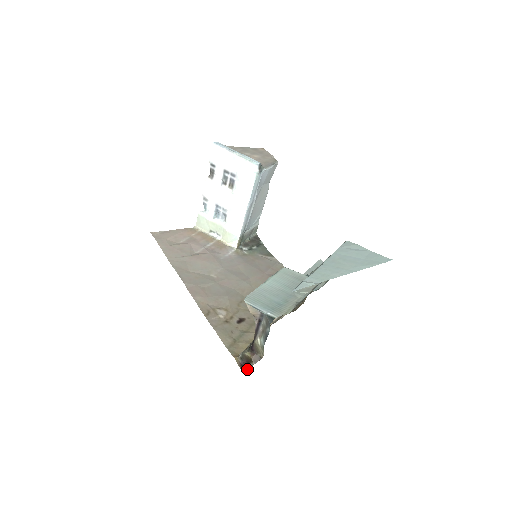
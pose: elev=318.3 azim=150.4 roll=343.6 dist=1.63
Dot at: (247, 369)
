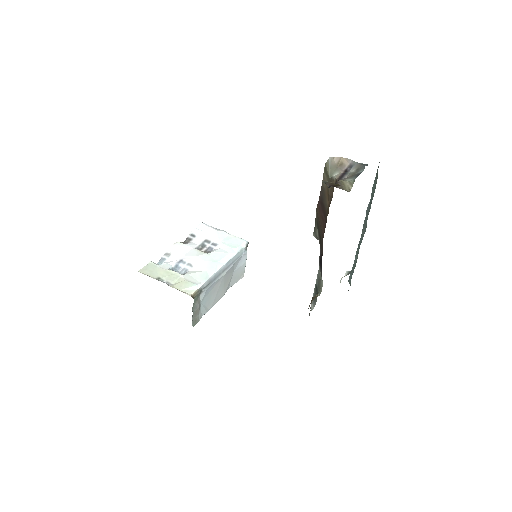
Dot at: occluded
